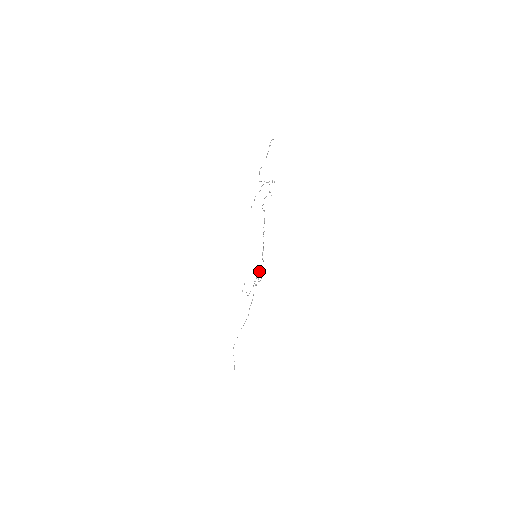
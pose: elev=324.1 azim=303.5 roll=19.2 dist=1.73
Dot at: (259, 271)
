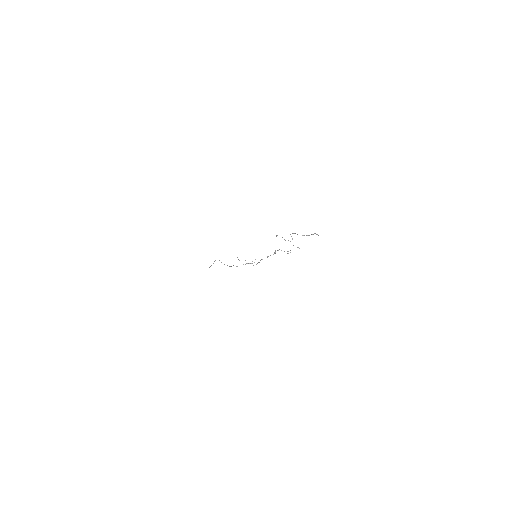
Dot at: occluded
